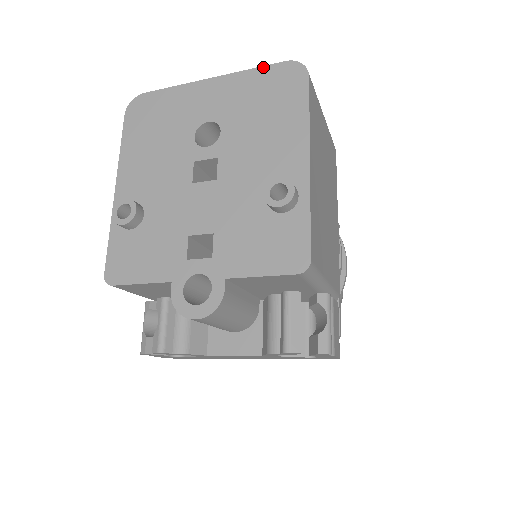
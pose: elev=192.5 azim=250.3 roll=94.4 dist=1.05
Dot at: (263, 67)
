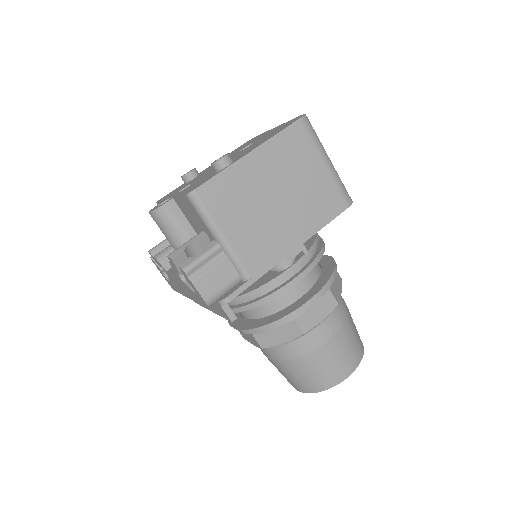
Dot at: (294, 118)
